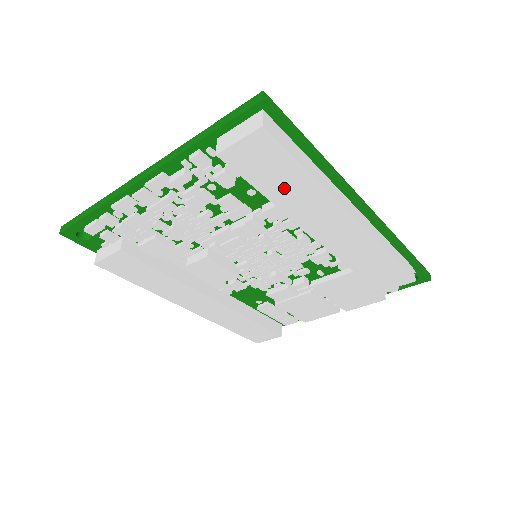
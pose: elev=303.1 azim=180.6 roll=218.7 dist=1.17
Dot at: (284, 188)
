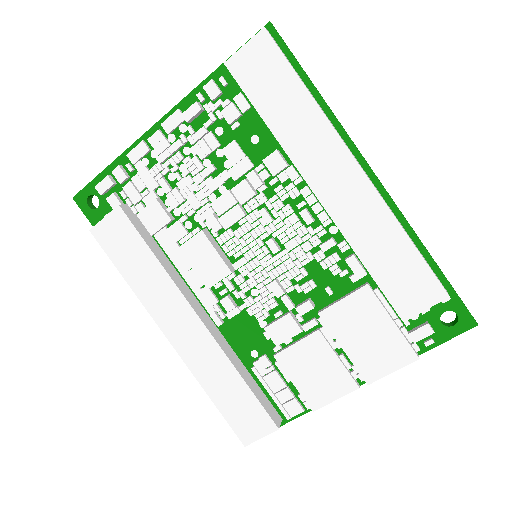
Dot at: (282, 109)
